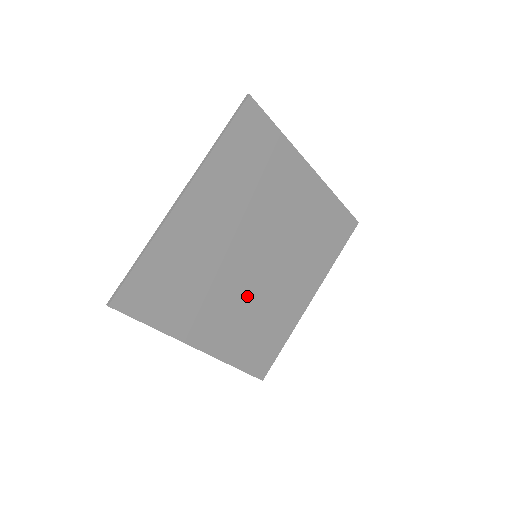
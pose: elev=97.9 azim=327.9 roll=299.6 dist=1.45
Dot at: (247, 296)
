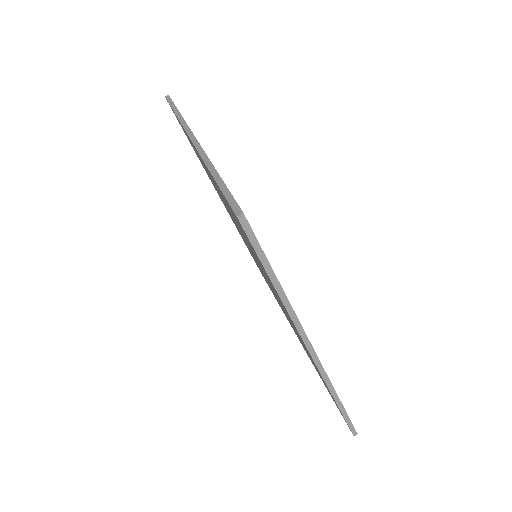
Dot at: occluded
